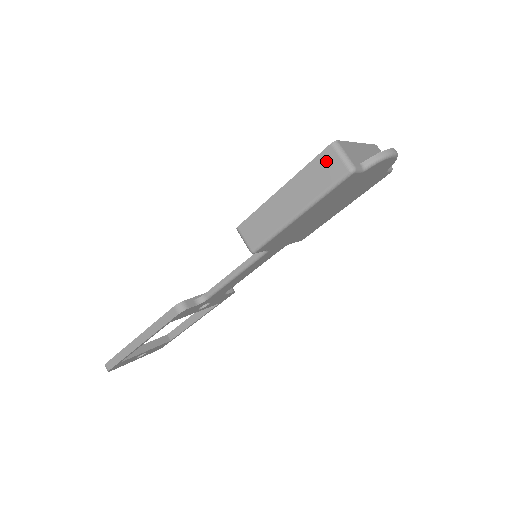
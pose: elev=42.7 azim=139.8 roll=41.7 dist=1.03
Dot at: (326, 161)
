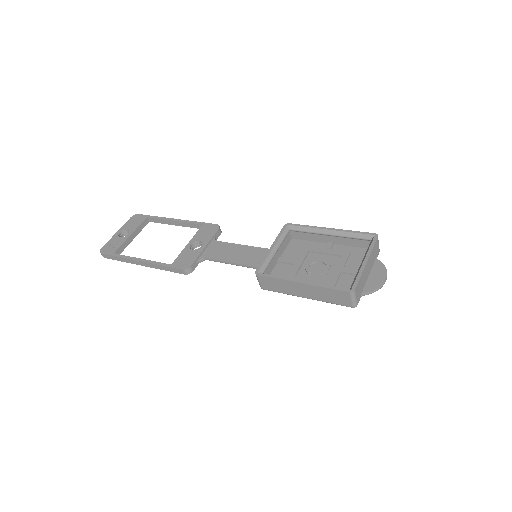
Dot at: (341, 295)
